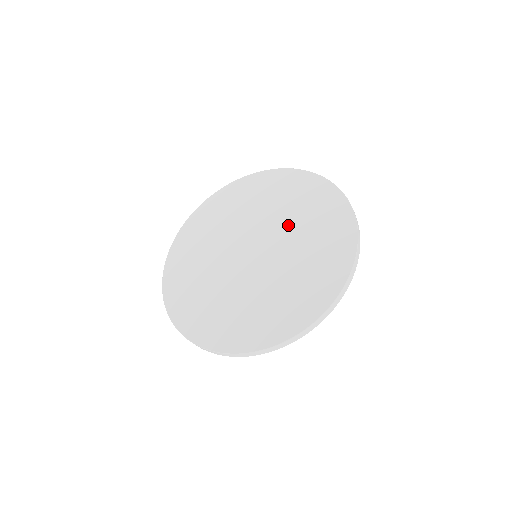
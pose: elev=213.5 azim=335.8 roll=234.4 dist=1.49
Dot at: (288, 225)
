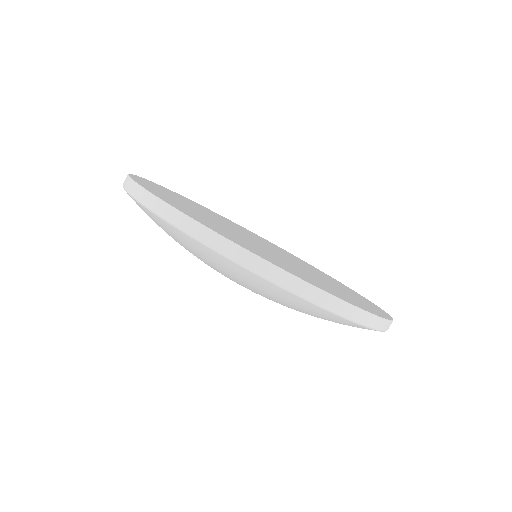
Dot at: occluded
